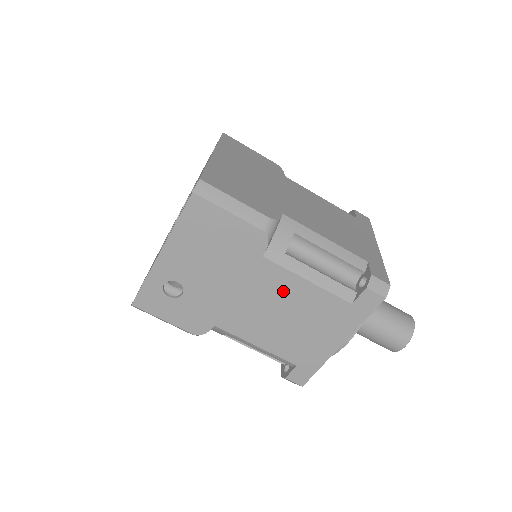
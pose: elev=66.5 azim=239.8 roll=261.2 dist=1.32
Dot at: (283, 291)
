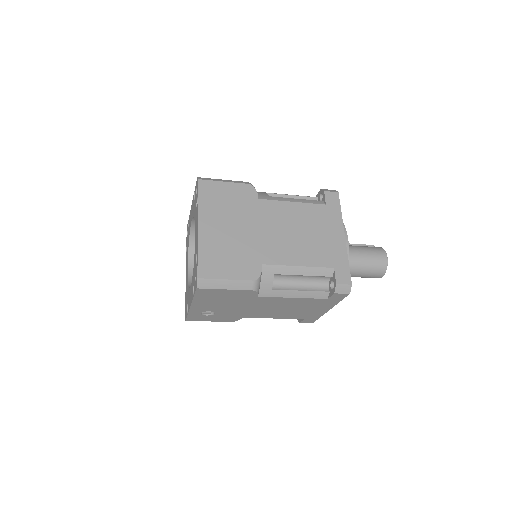
Dot at: (279, 303)
